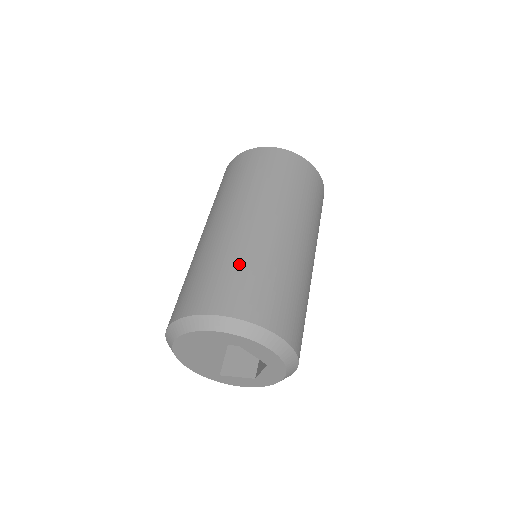
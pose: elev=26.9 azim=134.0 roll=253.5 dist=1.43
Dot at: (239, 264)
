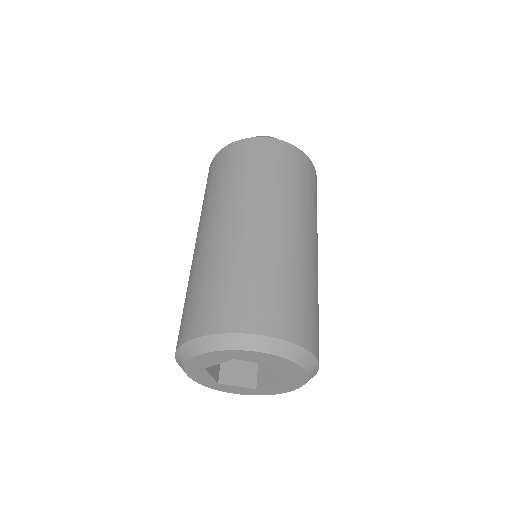
Dot at: (284, 279)
